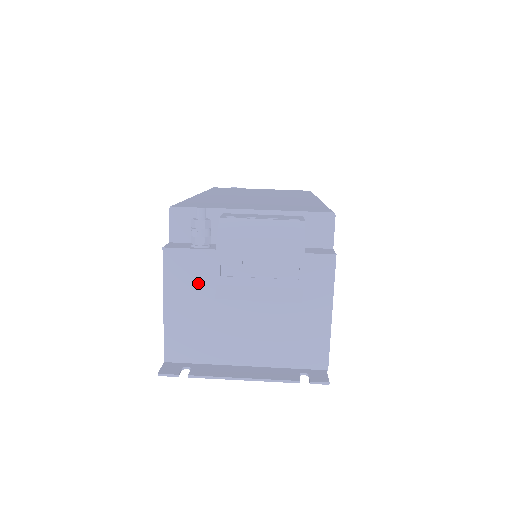
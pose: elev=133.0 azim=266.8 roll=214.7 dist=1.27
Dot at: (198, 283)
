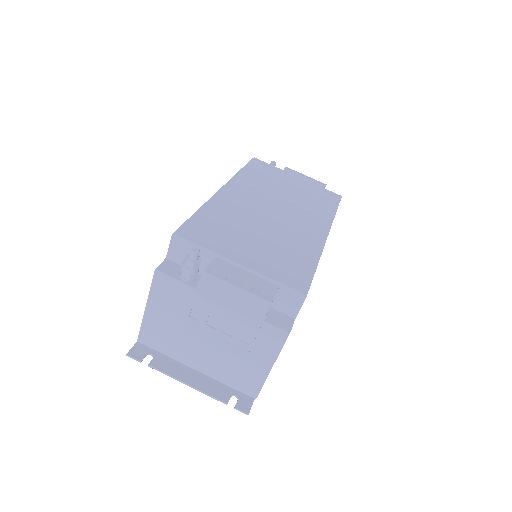
Dot at: (176, 304)
